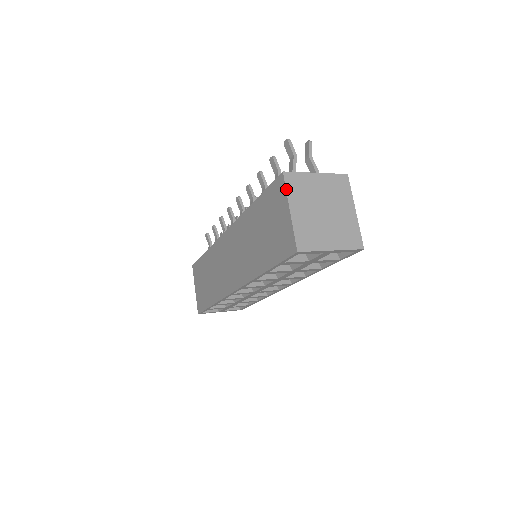
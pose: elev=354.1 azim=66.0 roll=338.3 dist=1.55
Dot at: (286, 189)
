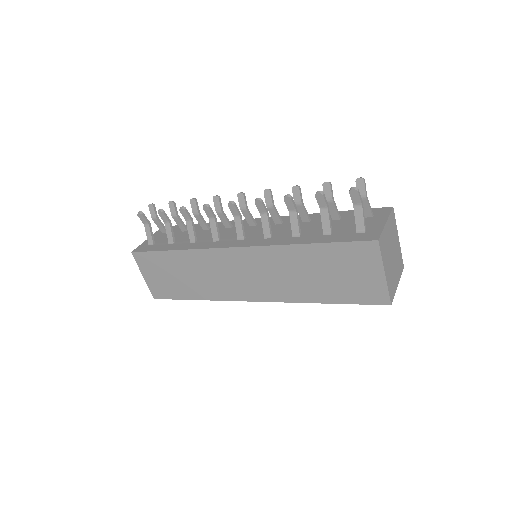
Dot at: (381, 256)
